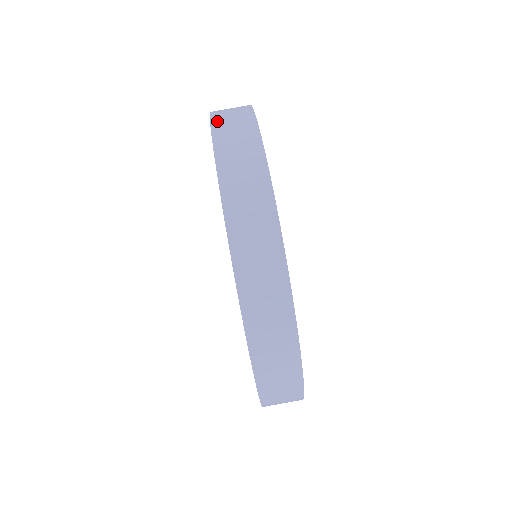
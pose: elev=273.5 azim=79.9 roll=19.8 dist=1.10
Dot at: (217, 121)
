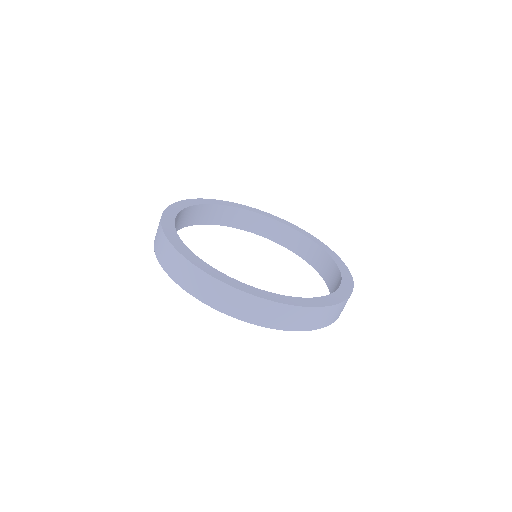
Dot at: (184, 285)
